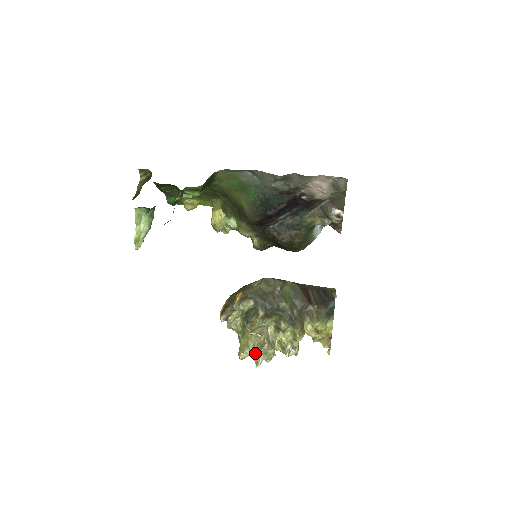
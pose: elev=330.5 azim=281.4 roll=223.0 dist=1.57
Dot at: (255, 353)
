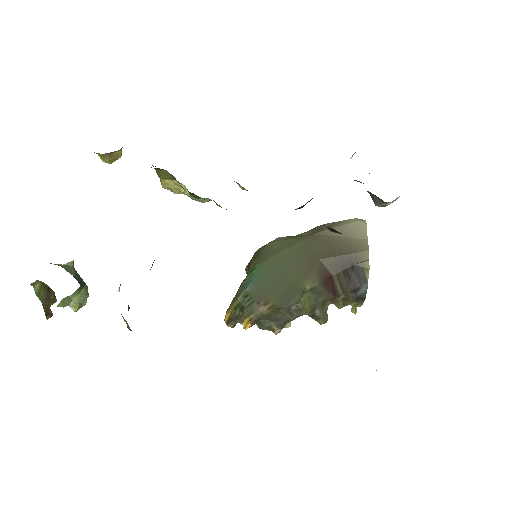
Dot at: occluded
